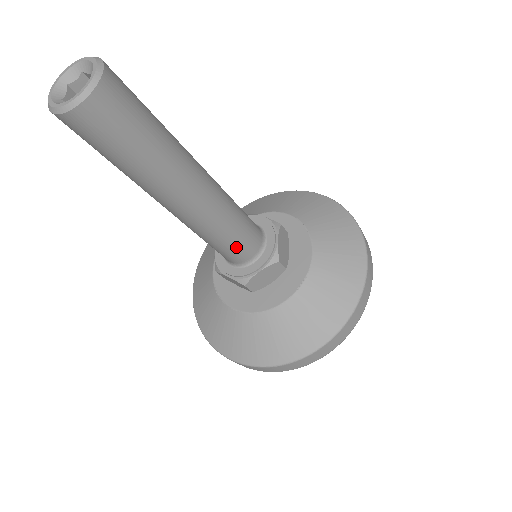
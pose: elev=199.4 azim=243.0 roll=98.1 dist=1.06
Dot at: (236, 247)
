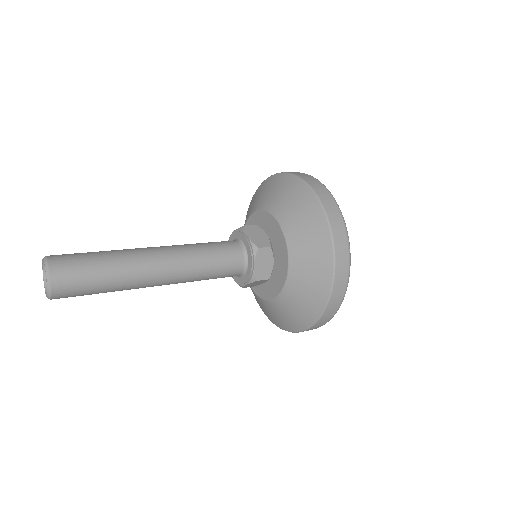
Dot at: occluded
